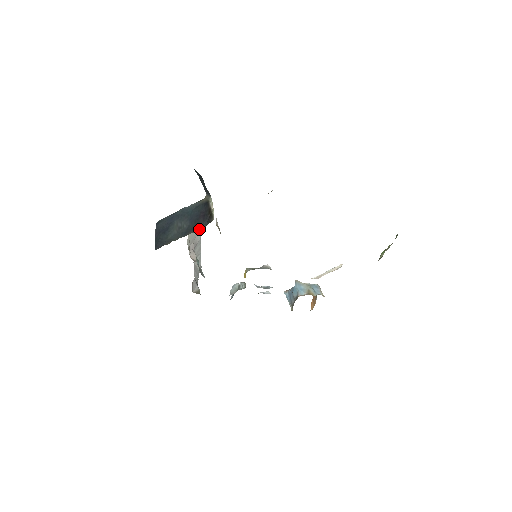
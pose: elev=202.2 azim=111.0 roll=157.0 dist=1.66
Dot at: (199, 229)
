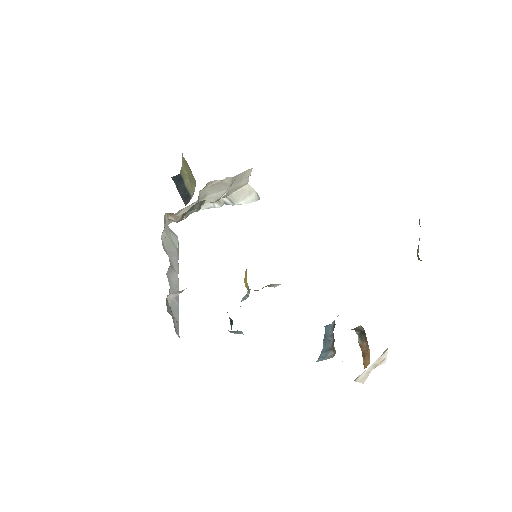
Dot at: occluded
